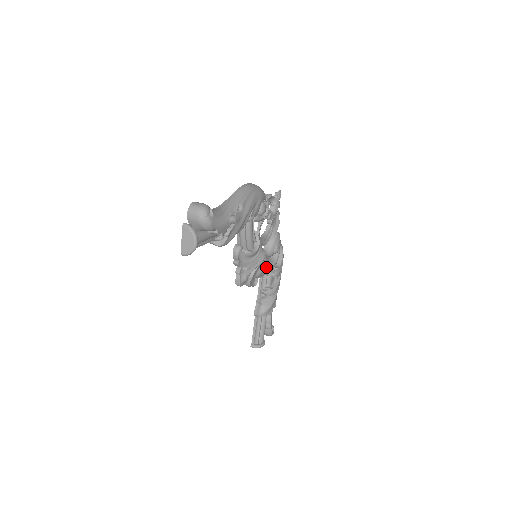
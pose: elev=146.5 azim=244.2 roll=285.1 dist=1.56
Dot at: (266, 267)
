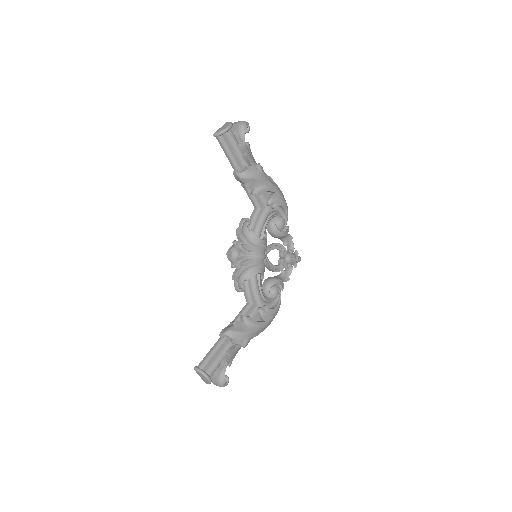
Dot at: (258, 286)
